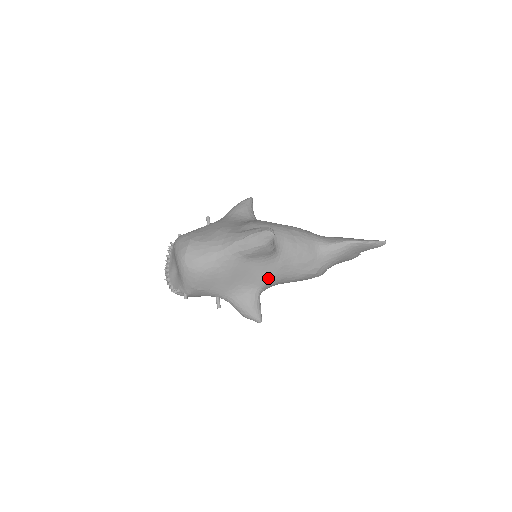
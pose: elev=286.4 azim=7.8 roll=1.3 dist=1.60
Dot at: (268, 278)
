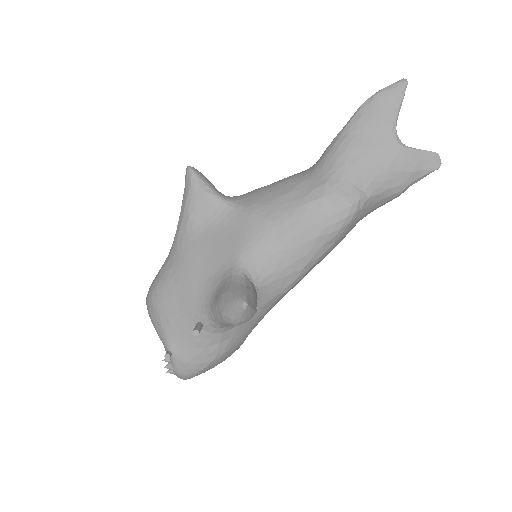
Dot at: (241, 241)
